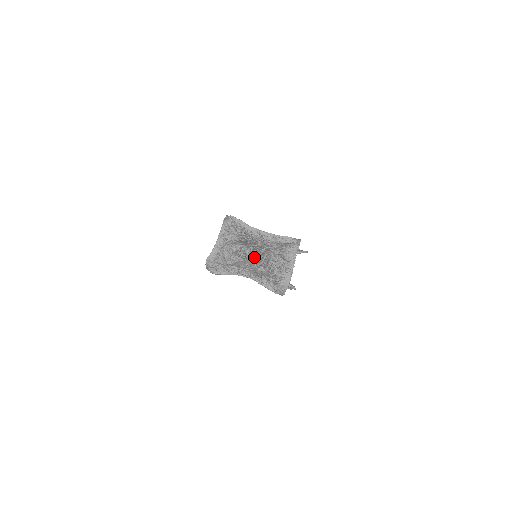
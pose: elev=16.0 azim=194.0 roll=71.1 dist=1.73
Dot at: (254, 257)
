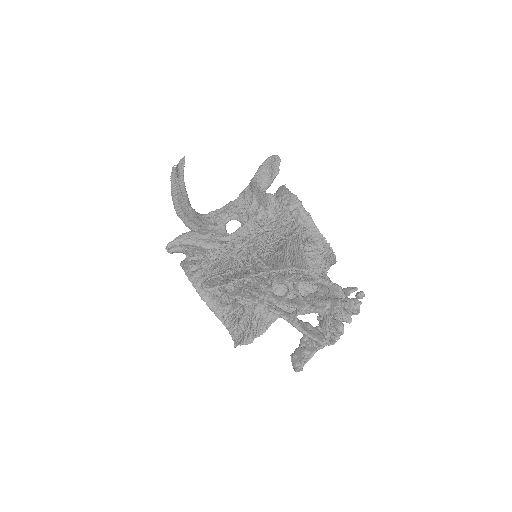
Dot at: (323, 342)
